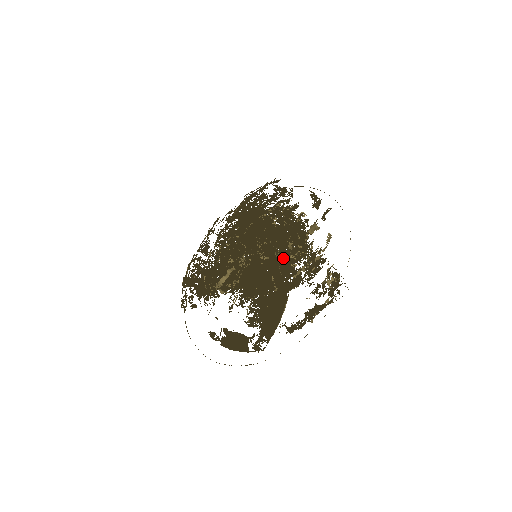
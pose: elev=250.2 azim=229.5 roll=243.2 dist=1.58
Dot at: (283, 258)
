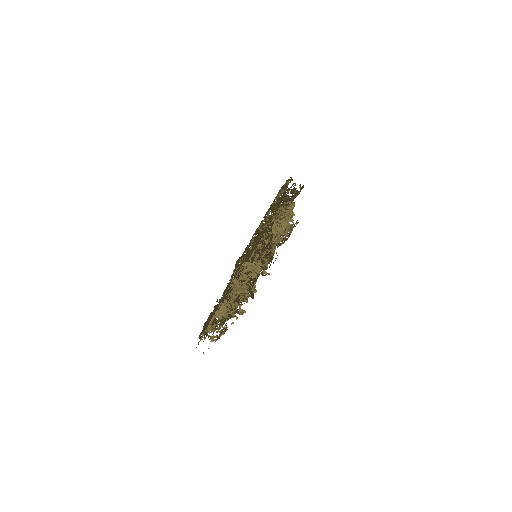
Dot at: occluded
